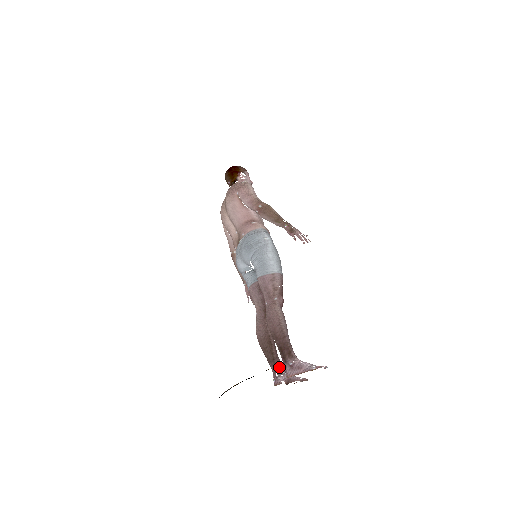
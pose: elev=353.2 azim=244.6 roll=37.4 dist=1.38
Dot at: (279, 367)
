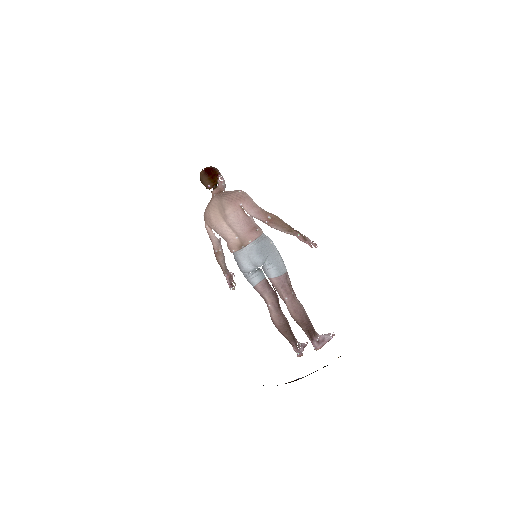
Dot at: (297, 342)
